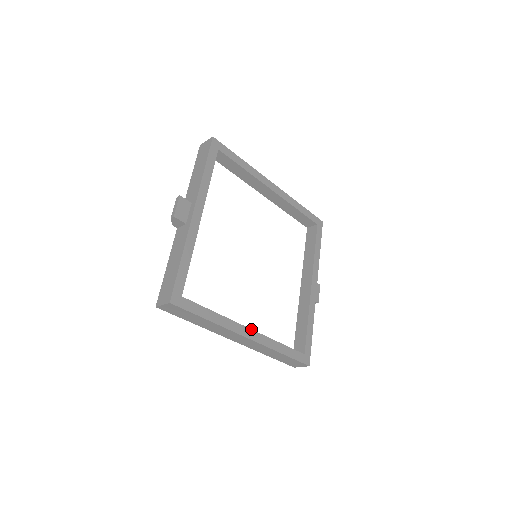
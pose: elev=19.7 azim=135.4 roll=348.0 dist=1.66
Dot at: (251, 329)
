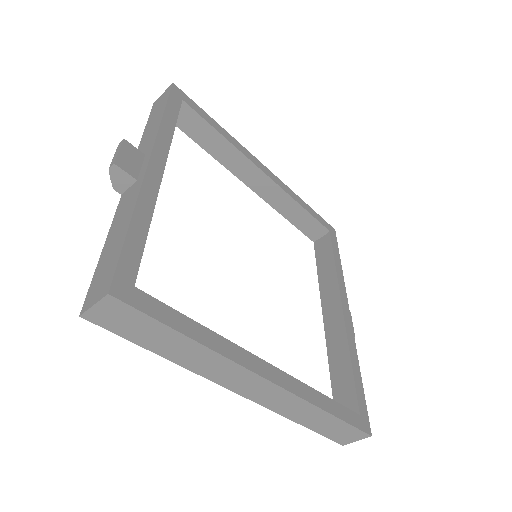
Dot at: (270, 364)
